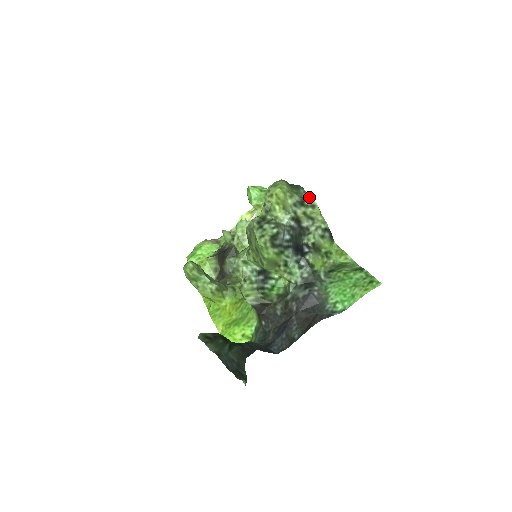
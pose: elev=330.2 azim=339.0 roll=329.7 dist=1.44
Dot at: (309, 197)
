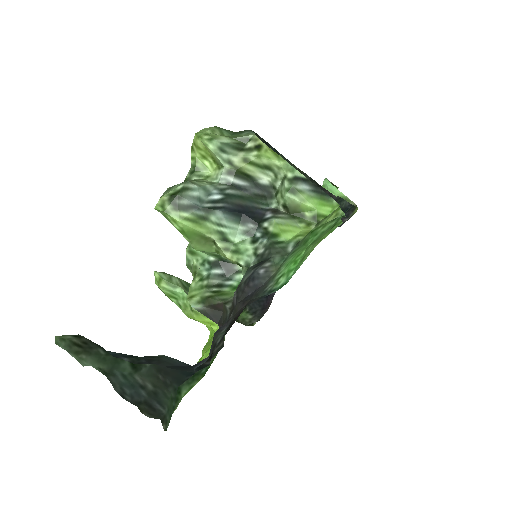
Dot at: (252, 137)
